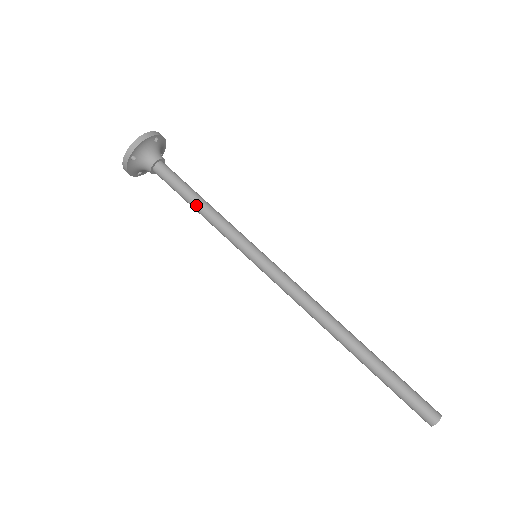
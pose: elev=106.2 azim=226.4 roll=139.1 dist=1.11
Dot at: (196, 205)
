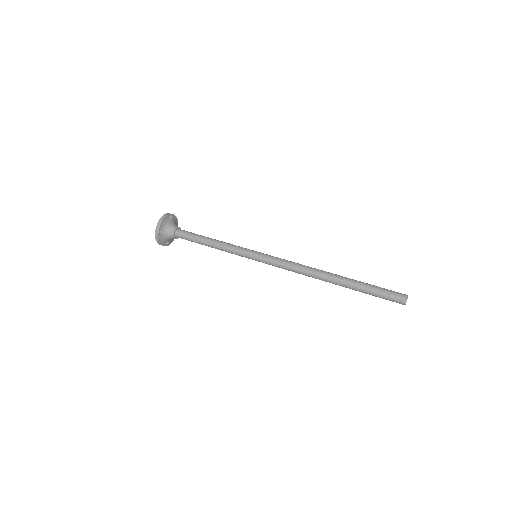
Dot at: (208, 243)
